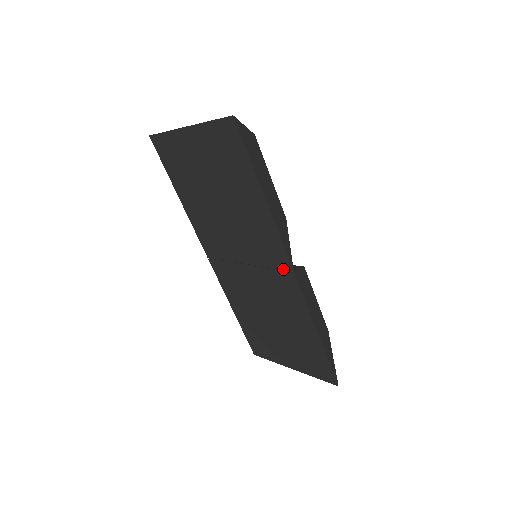
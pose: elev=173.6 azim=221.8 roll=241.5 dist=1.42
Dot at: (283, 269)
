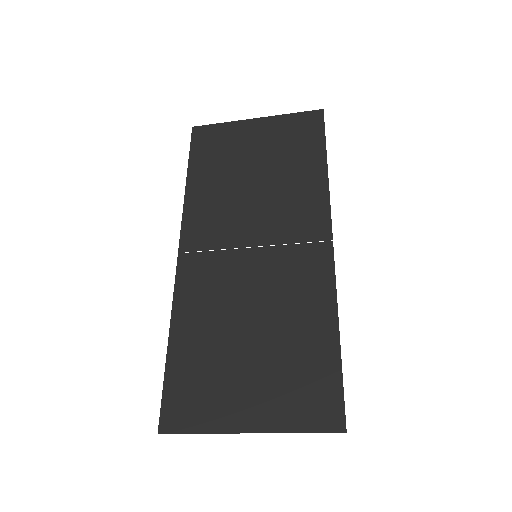
Dot at: (316, 241)
